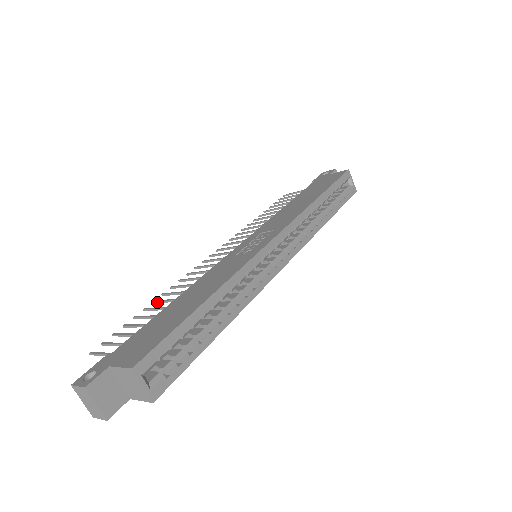
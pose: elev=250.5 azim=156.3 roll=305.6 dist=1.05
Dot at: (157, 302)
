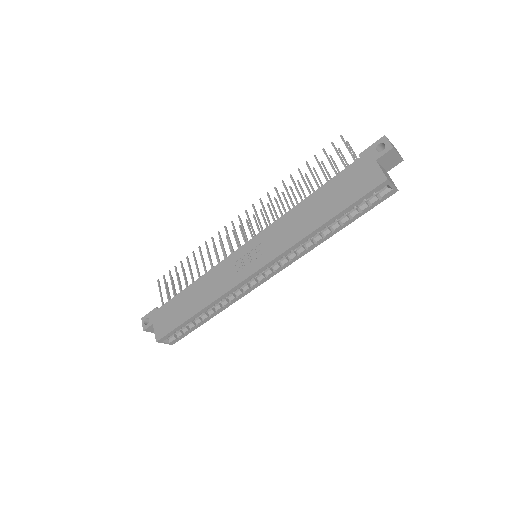
Dot at: (194, 257)
